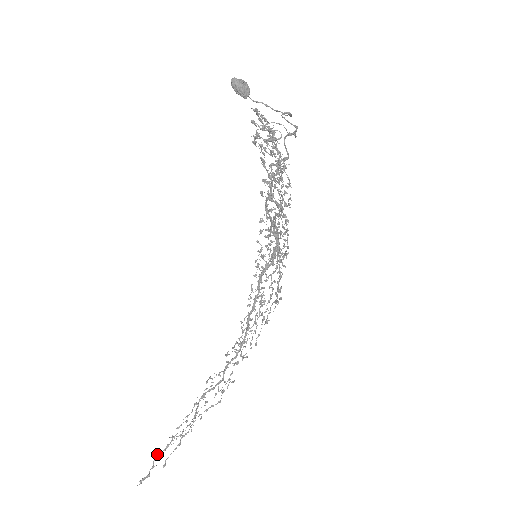
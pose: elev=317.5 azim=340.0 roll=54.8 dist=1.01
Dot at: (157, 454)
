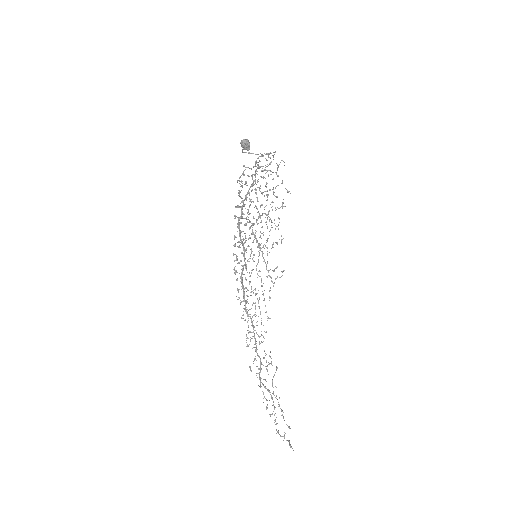
Dot at: (276, 430)
